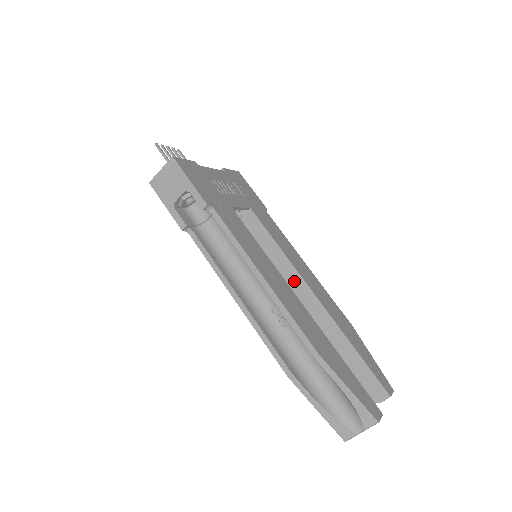
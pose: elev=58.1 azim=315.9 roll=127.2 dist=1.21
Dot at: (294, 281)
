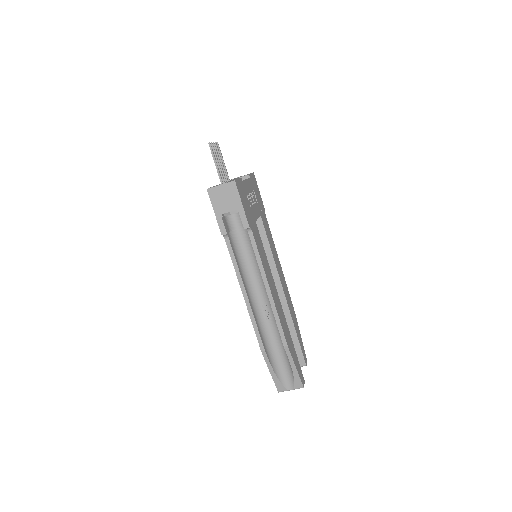
Dot at: (273, 278)
